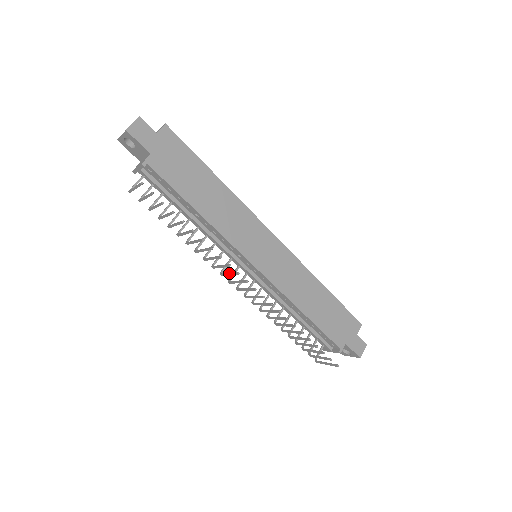
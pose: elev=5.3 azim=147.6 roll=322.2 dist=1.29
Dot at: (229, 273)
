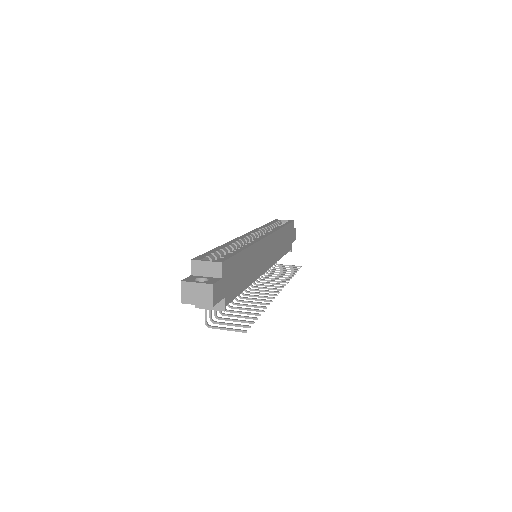
Dot at: (262, 294)
